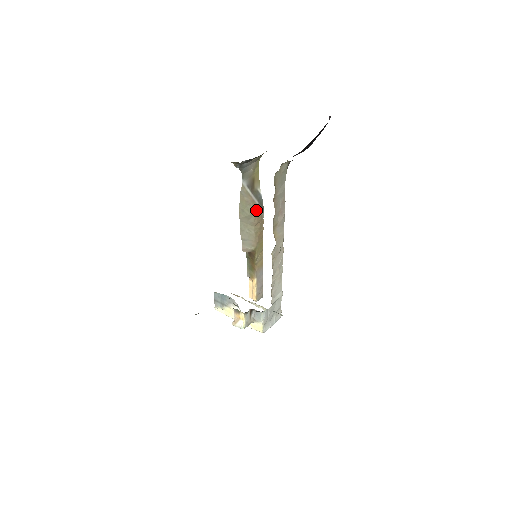
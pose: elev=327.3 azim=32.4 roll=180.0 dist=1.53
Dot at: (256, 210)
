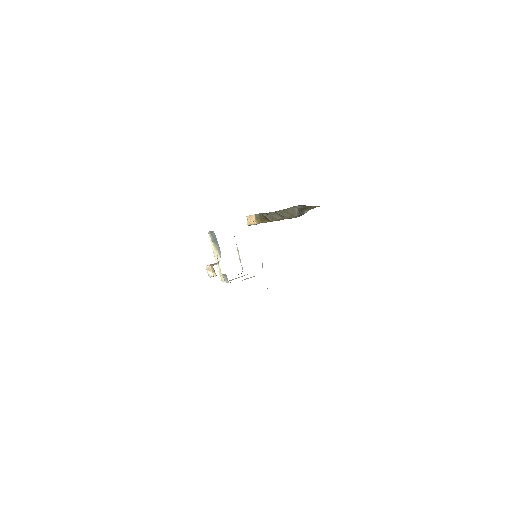
Dot at: (291, 217)
